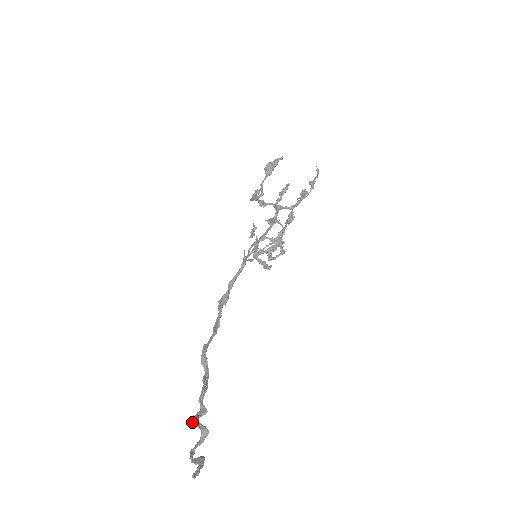
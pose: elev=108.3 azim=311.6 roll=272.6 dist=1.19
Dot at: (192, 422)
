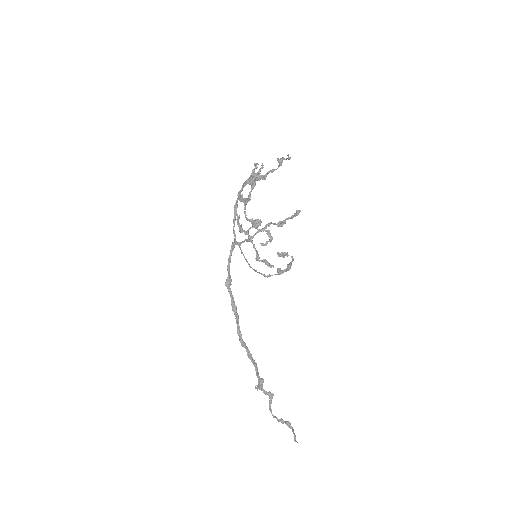
Dot at: (255, 387)
